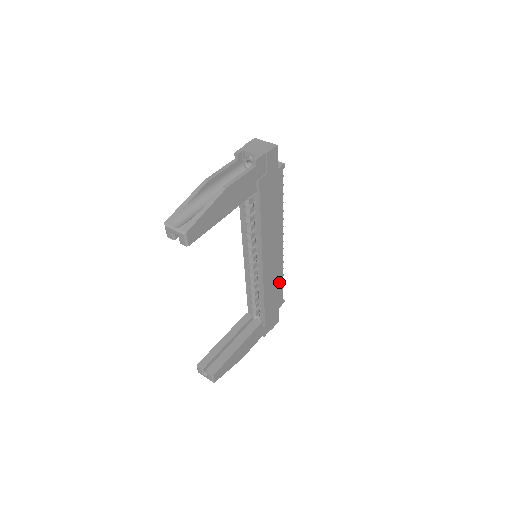
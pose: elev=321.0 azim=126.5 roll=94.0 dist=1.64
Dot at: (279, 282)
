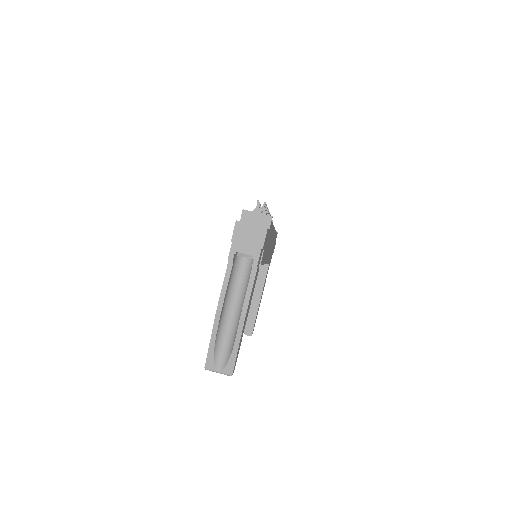
Dot at: occluded
